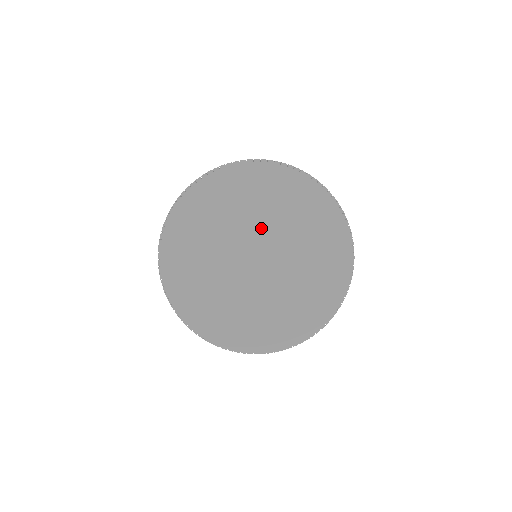
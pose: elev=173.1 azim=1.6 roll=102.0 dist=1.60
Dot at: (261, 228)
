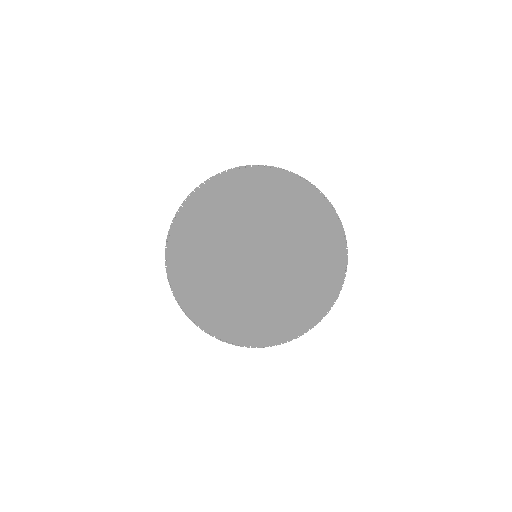
Dot at: (248, 229)
